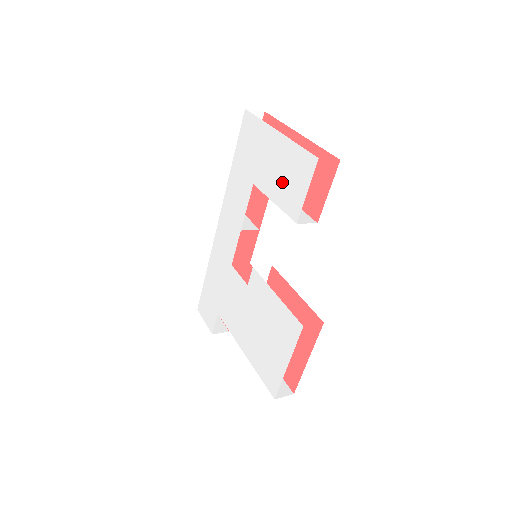
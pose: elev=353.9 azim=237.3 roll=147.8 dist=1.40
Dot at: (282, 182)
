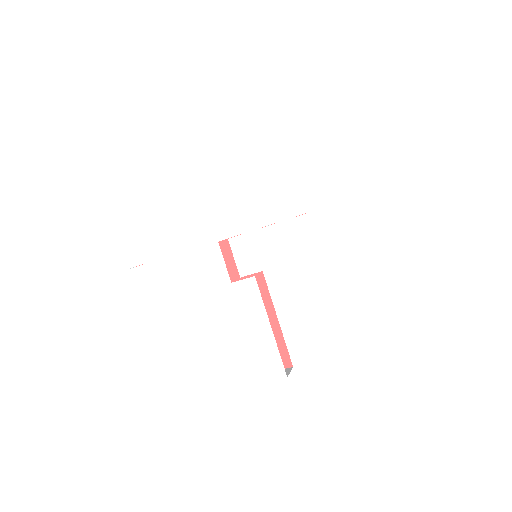
Dot at: (368, 251)
